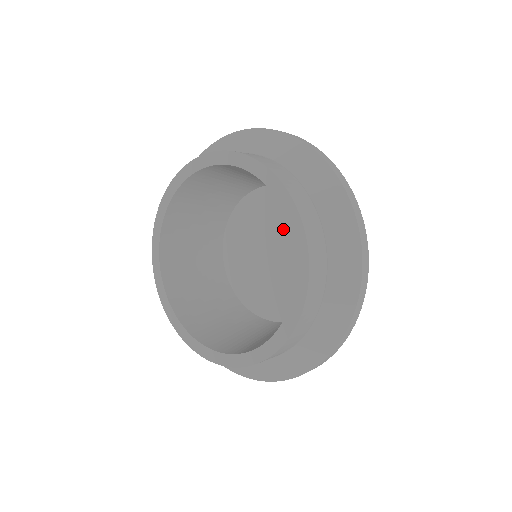
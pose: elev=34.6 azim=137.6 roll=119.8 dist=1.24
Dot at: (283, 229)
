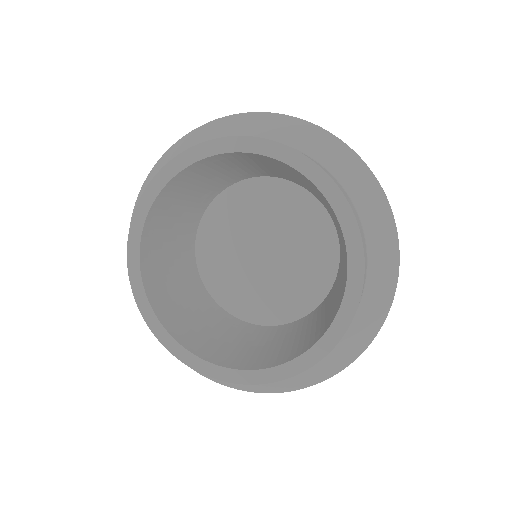
Dot at: (287, 232)
